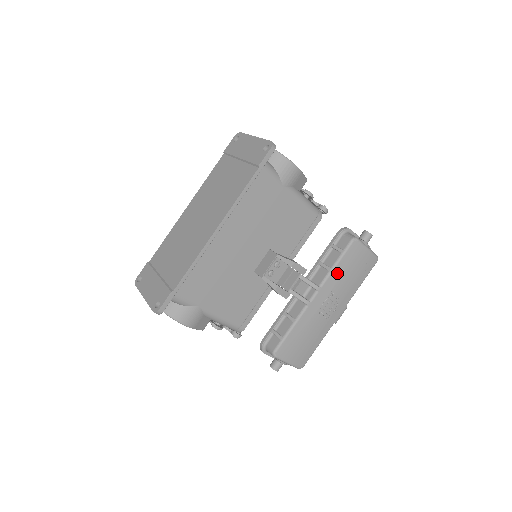
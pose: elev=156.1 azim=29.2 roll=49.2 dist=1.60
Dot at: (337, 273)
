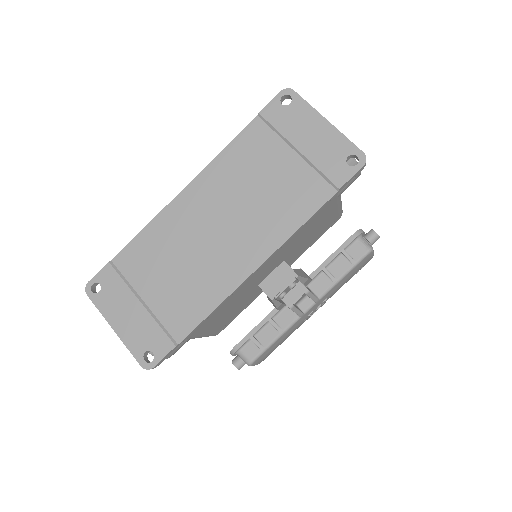
Dot at: (339, 283)
